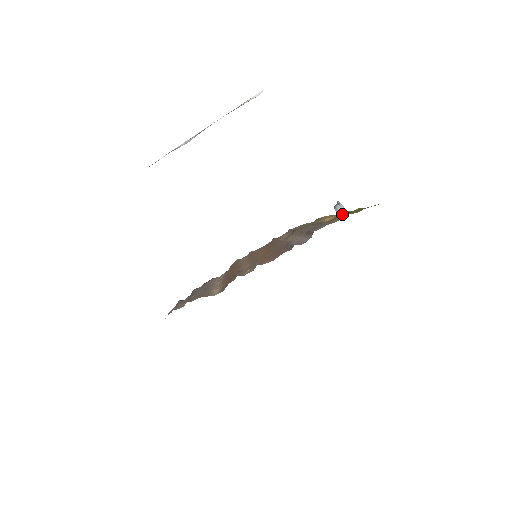
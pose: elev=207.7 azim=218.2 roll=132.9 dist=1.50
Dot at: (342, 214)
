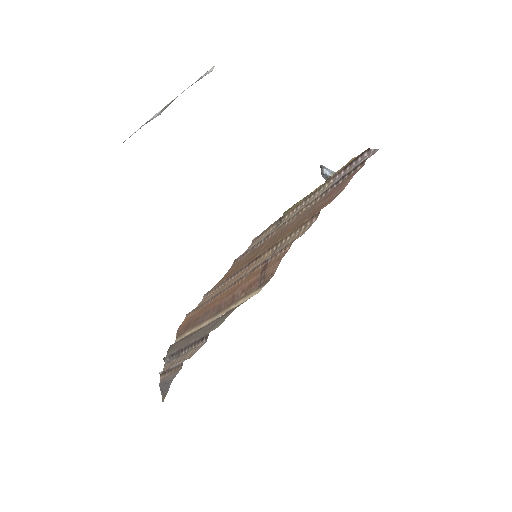
Dot at: (333, 174)
